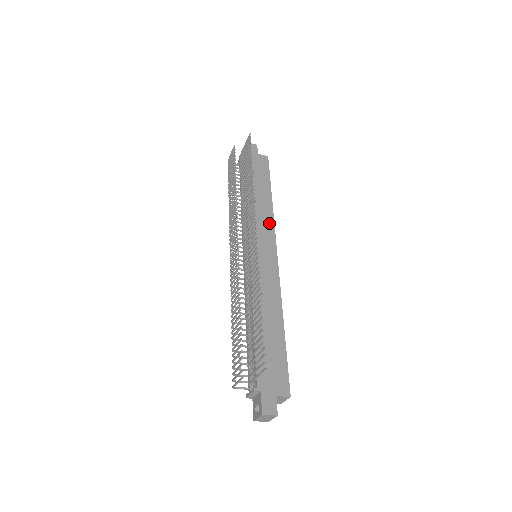
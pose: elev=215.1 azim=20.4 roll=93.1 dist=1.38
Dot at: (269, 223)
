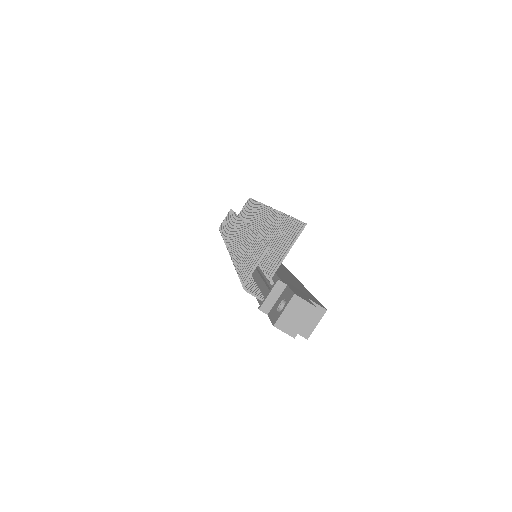
Dot at: occluded
